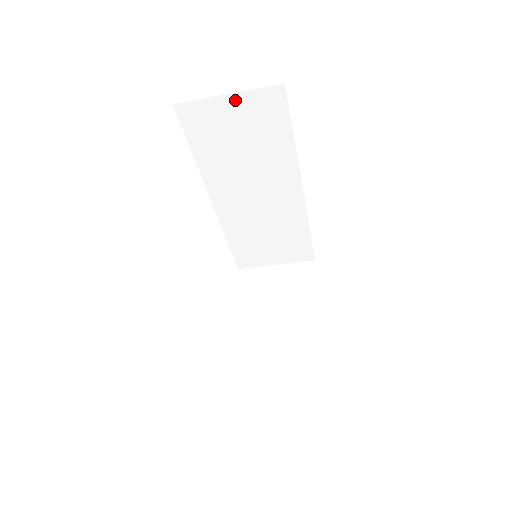
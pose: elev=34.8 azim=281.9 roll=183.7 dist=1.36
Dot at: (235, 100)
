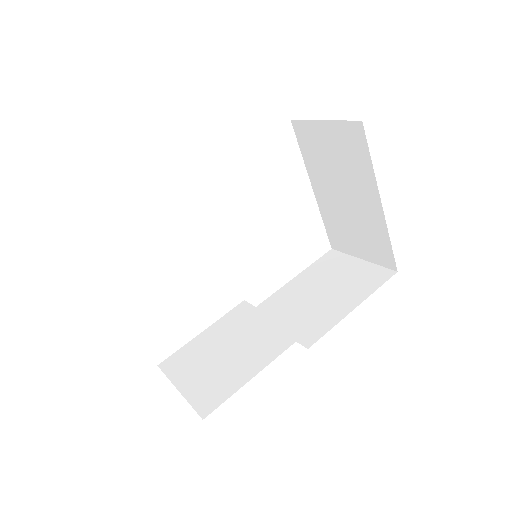
Dot at: occluded
